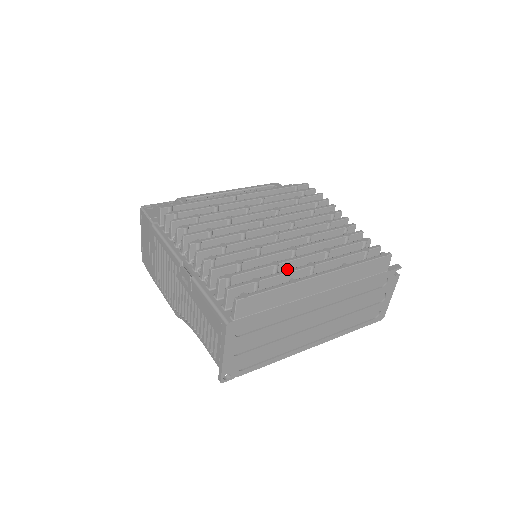
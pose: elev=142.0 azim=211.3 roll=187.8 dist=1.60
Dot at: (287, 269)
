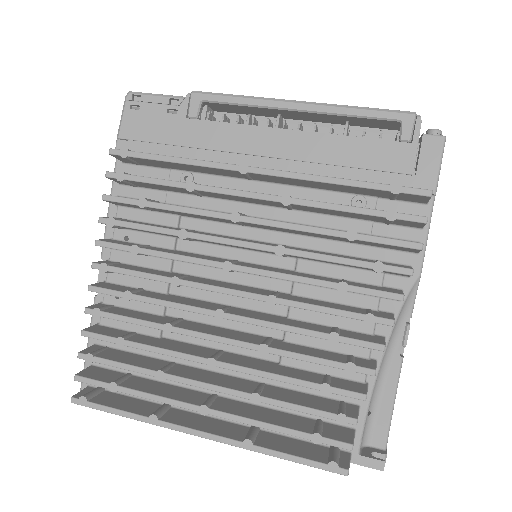
Dot at: occluded
